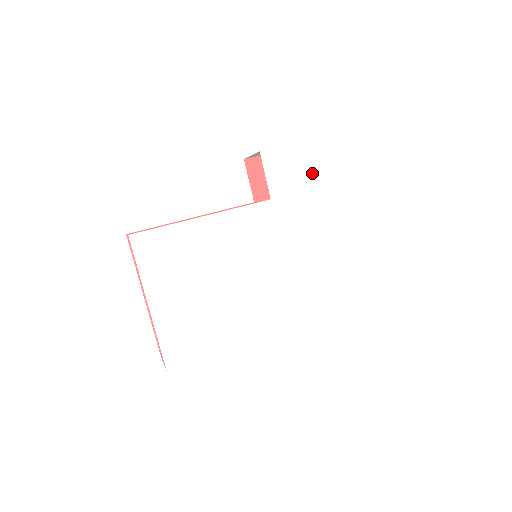
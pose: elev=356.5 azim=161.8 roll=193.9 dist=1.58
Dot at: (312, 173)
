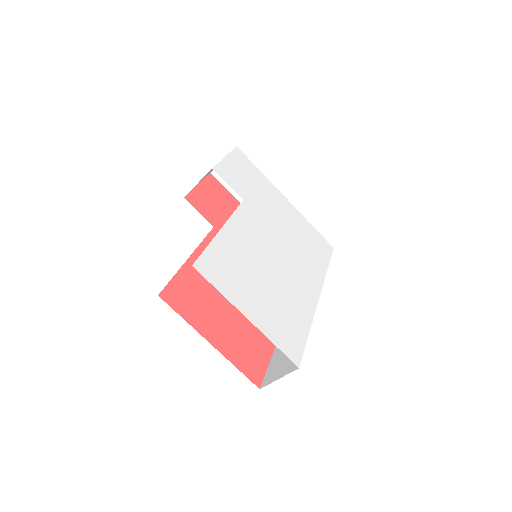
Dot at: (247, 174)
